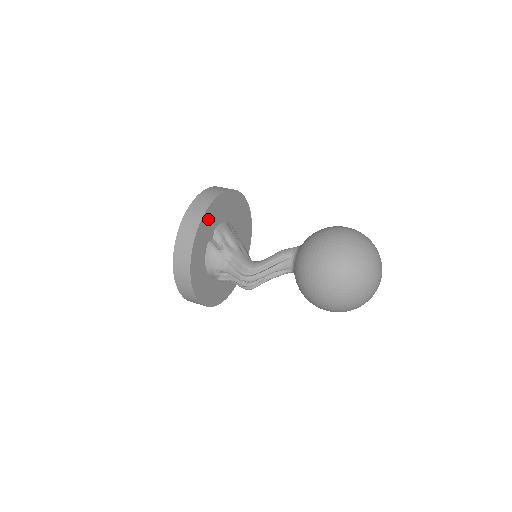
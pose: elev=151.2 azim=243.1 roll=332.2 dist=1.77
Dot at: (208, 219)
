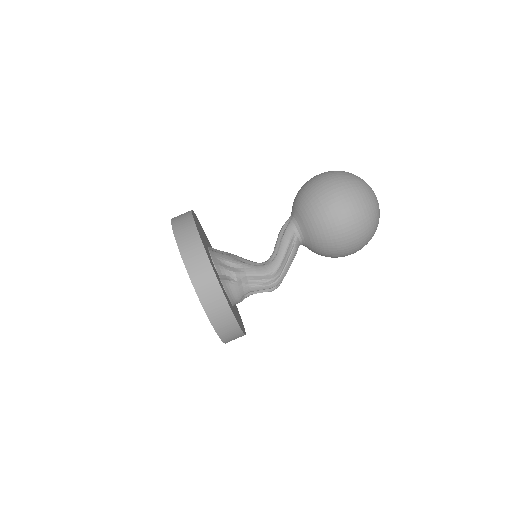
Dot at: occluded
